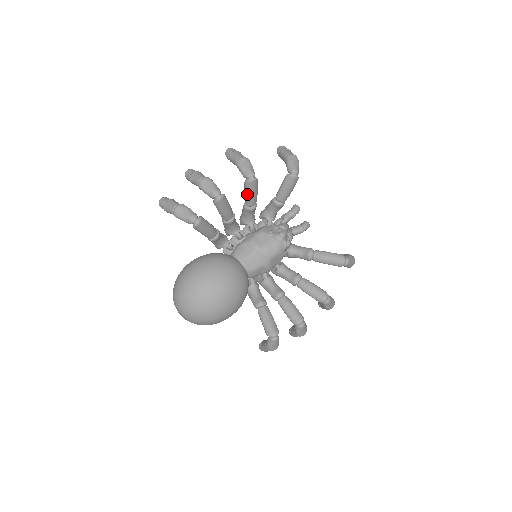
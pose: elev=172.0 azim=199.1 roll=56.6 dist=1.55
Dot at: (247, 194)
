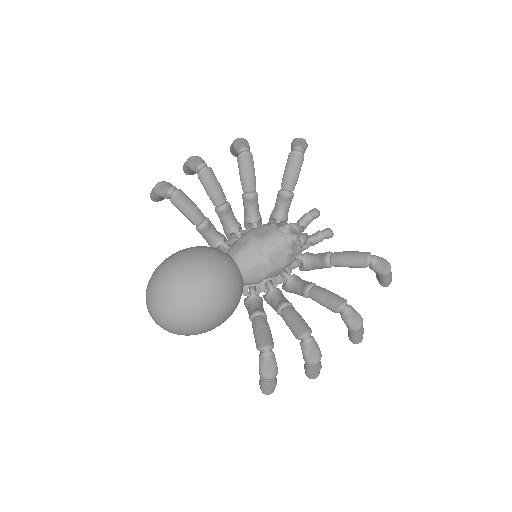
Dot at: (241, 174)
